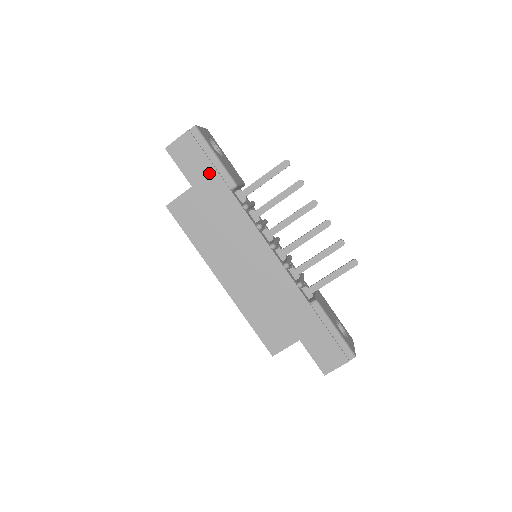
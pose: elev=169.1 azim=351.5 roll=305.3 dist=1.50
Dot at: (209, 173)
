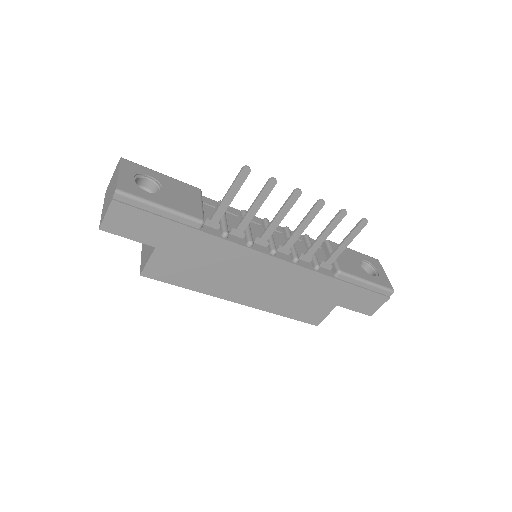
Dot at: (166, 228)
